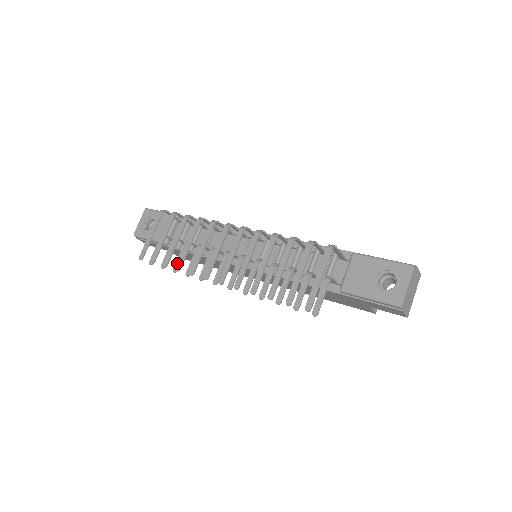
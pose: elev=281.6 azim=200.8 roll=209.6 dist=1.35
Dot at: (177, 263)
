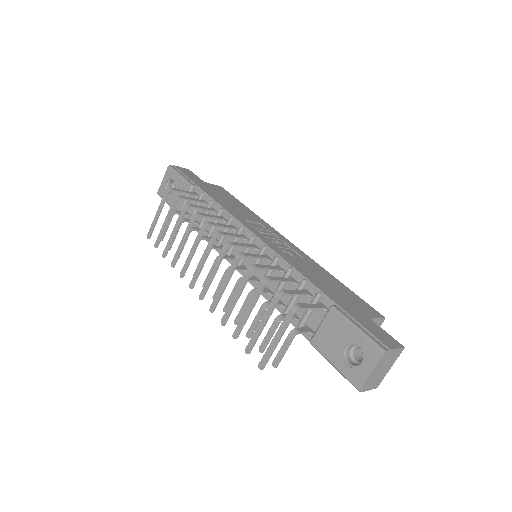
Dot at: occluded
